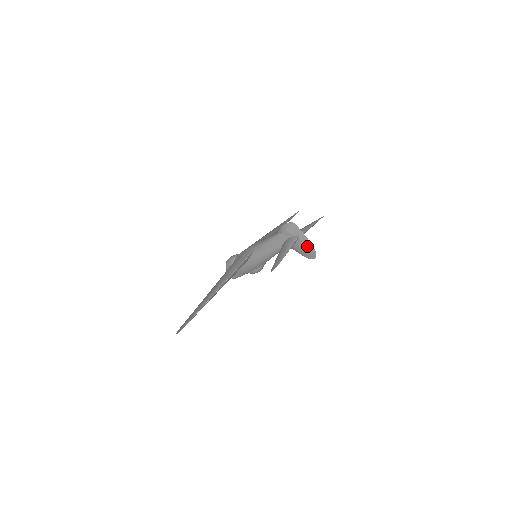
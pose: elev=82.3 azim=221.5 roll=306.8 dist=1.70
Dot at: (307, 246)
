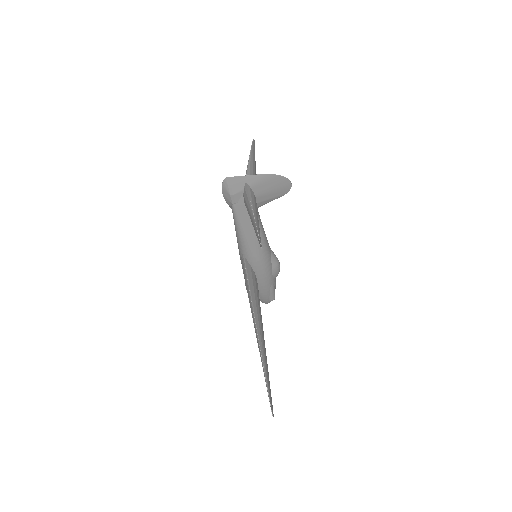
Dot at: (267, 182)
